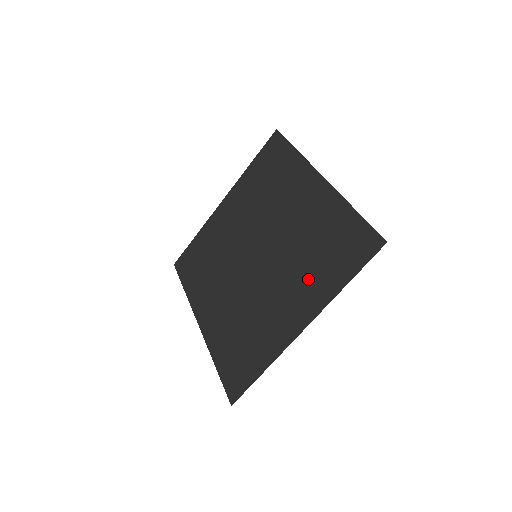
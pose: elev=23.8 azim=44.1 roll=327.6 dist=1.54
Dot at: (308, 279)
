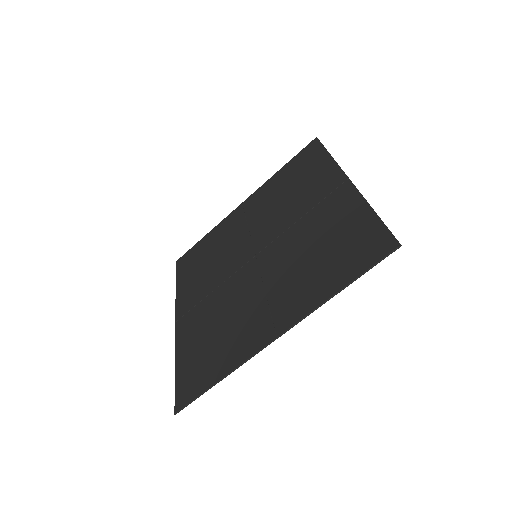
Dot at: (301, 281)
